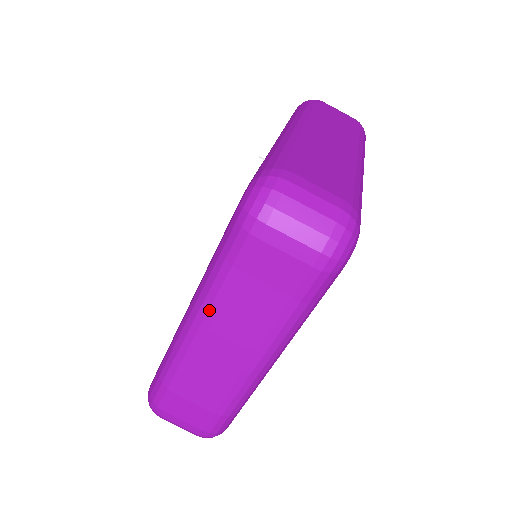
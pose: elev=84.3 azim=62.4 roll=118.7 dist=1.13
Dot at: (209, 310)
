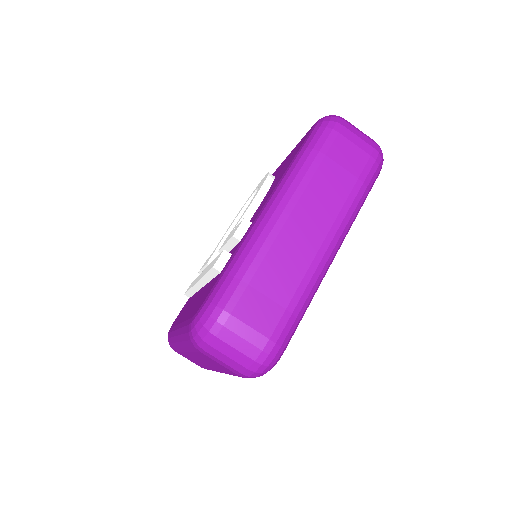
Dot at: (298, 187)
